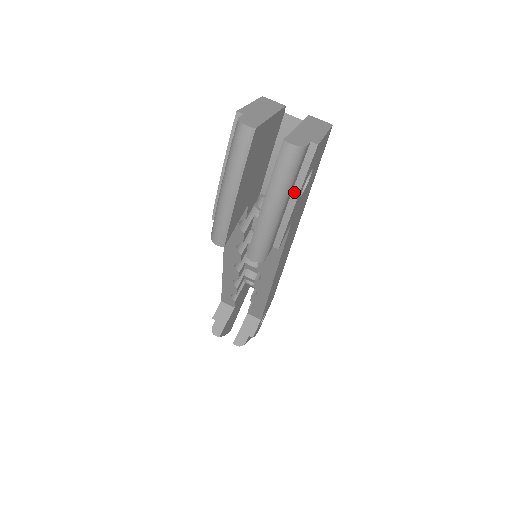
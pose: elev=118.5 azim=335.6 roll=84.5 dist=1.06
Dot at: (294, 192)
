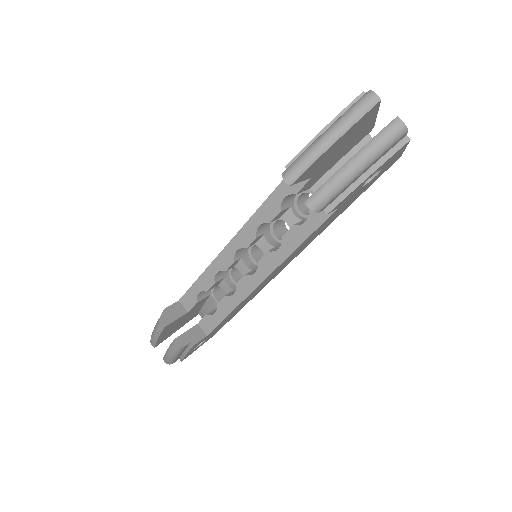
Dot at: (372, 168)
